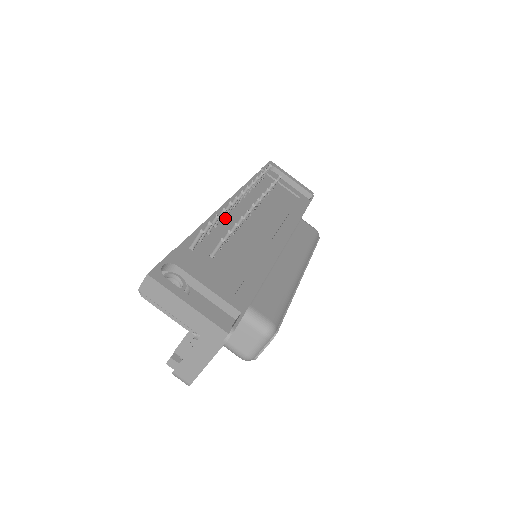
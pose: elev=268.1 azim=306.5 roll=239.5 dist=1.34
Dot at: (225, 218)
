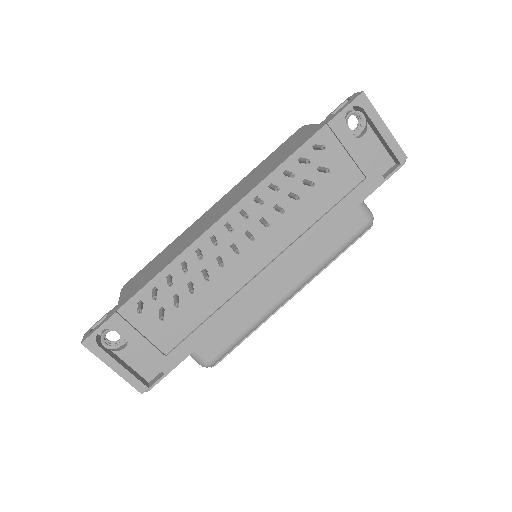
Dot at: (205, 249)
